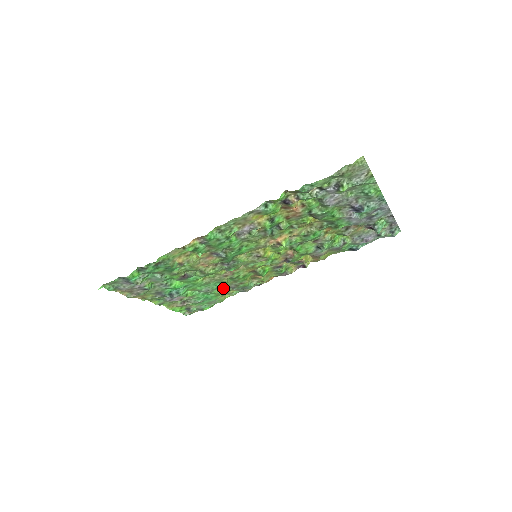
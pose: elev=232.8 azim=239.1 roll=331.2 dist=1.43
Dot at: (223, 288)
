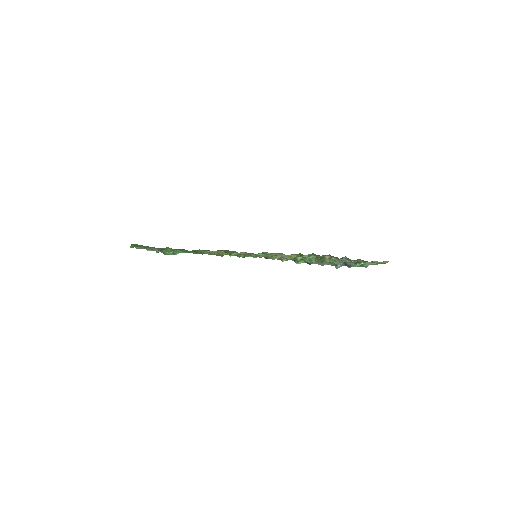
Dot at: occluded
